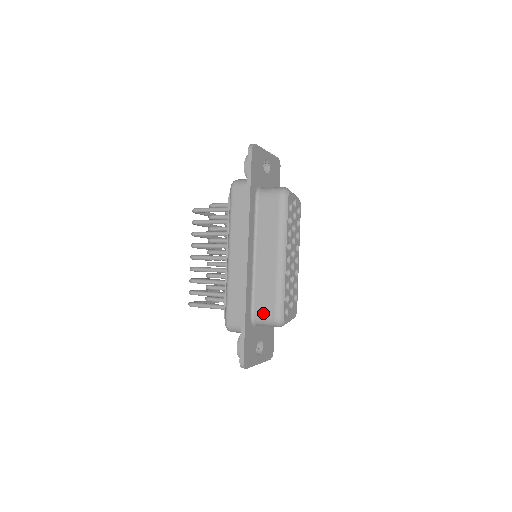
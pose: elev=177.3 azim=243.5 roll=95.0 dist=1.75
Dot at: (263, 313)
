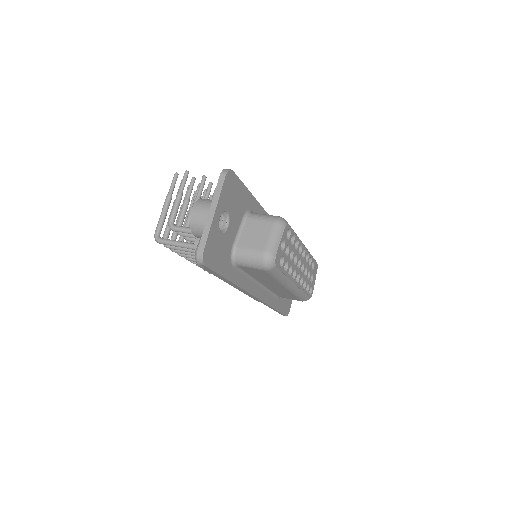
Dot at: occluded
